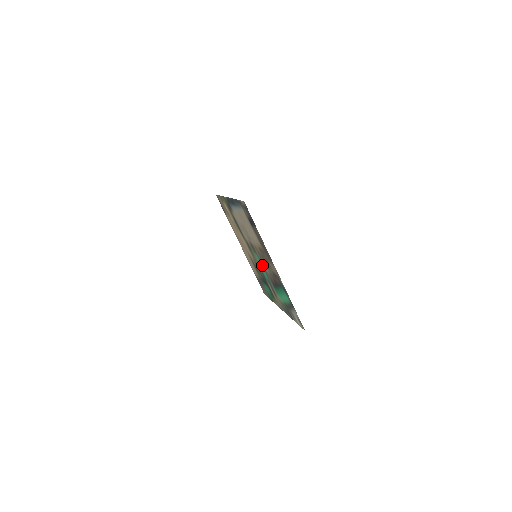
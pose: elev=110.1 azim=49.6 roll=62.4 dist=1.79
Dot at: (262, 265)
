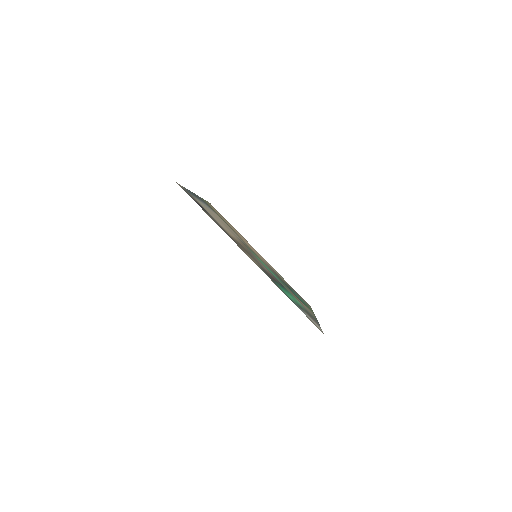
Dot at: (263, 264)
